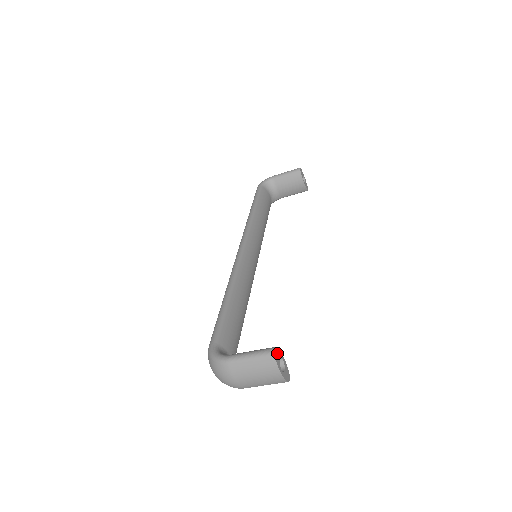
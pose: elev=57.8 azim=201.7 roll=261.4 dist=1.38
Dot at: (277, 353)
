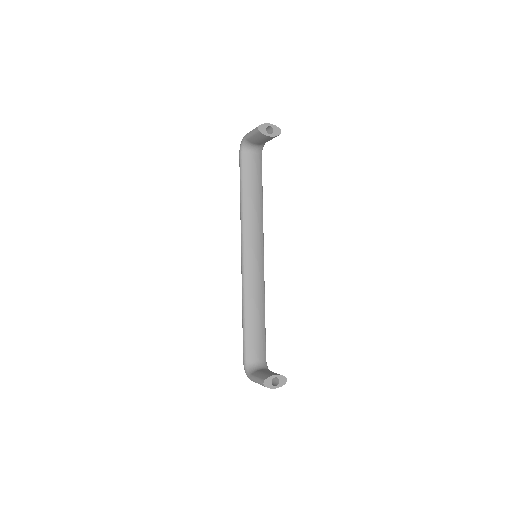
Dot at: (268, 381)
